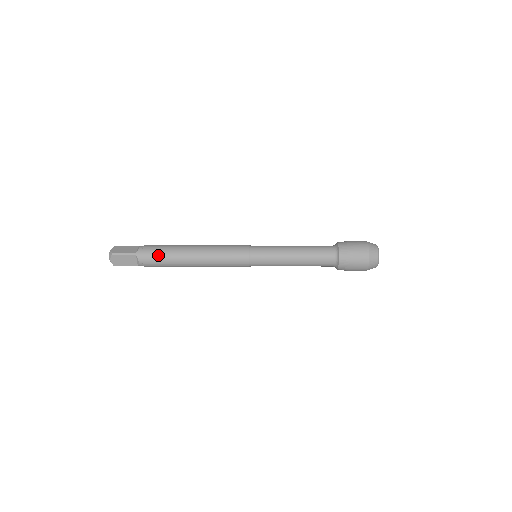
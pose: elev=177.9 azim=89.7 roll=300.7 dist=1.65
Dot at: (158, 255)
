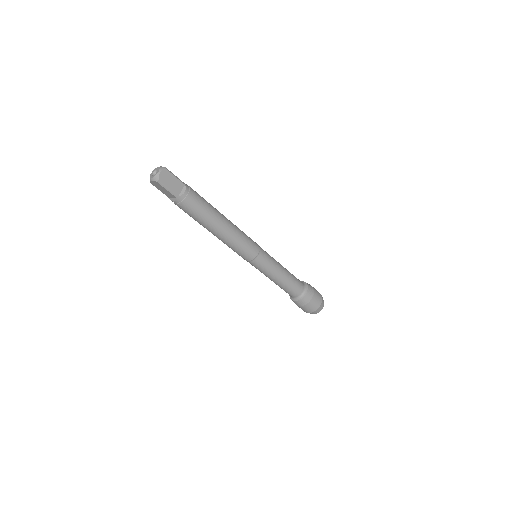
Dot at: (202, 199)
